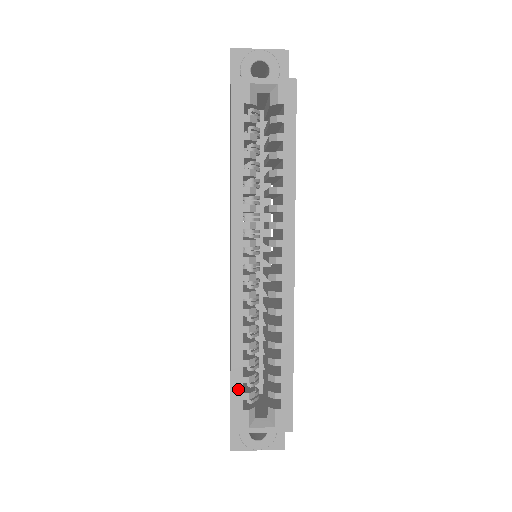
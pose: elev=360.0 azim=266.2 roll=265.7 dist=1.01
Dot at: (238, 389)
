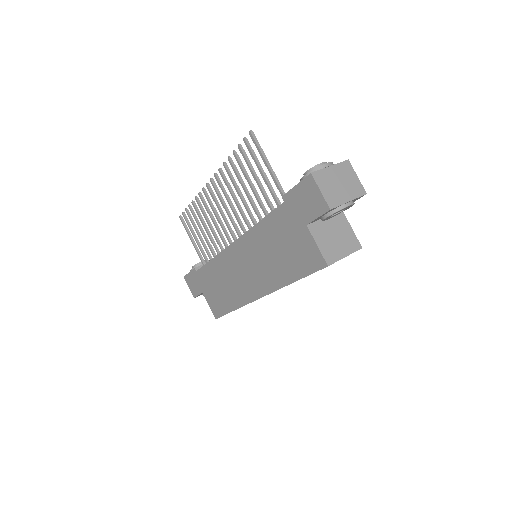
Dot at: occluded
